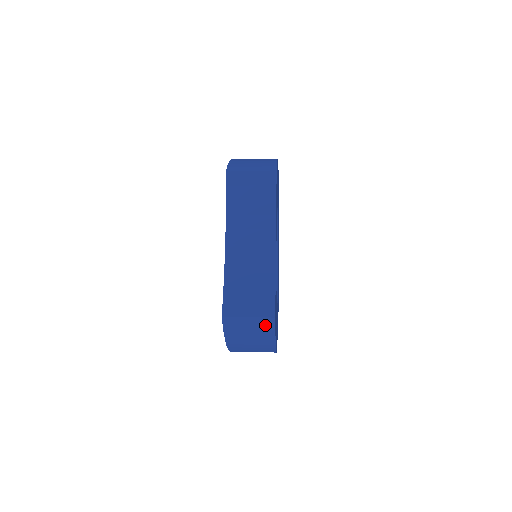
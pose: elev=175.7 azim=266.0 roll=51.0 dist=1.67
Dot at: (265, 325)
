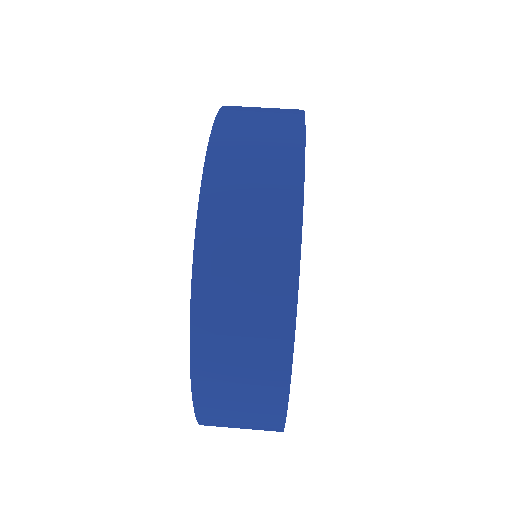
Dot at: occluded
